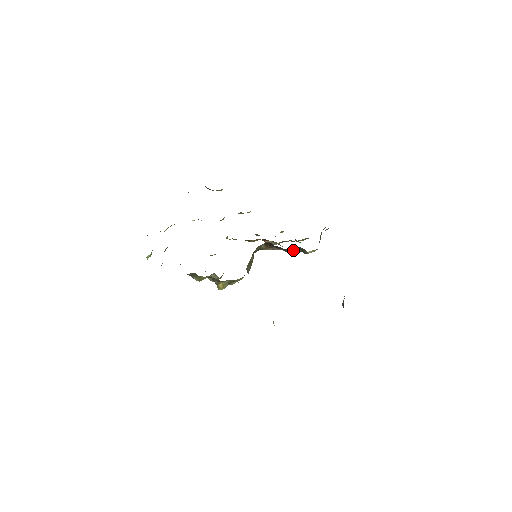
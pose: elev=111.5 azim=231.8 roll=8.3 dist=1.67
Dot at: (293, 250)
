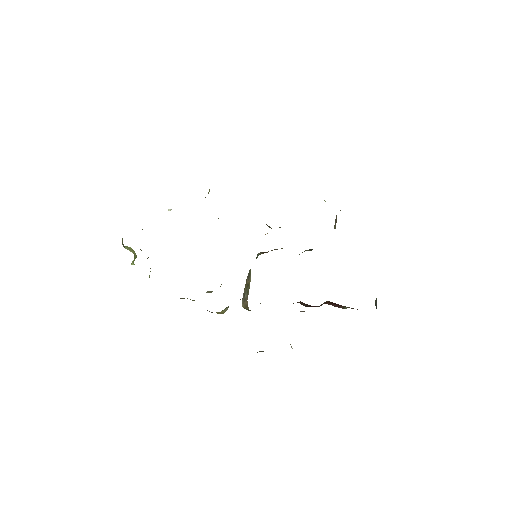
Dot at: occluded
